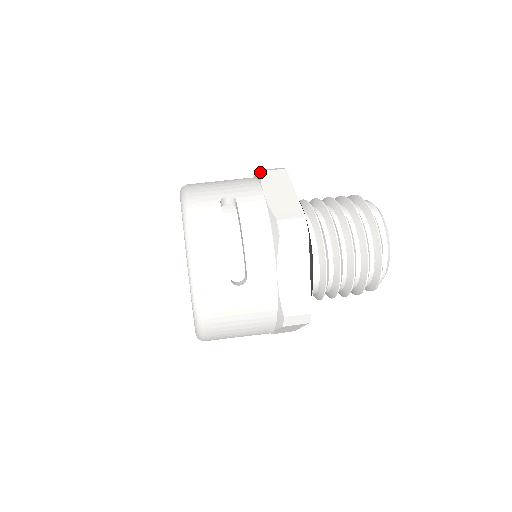
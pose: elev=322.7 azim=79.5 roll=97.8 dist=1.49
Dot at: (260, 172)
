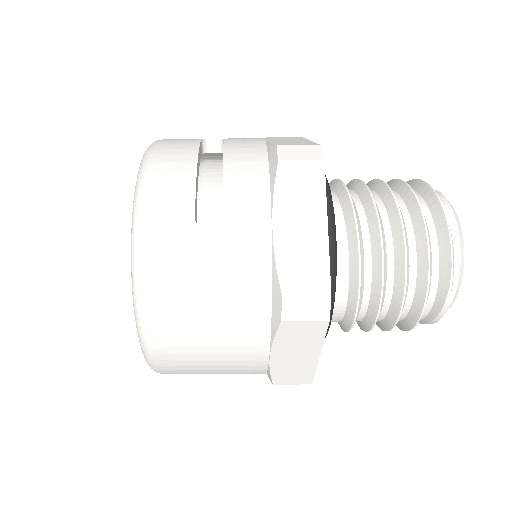
Dot at: (266, 137)
